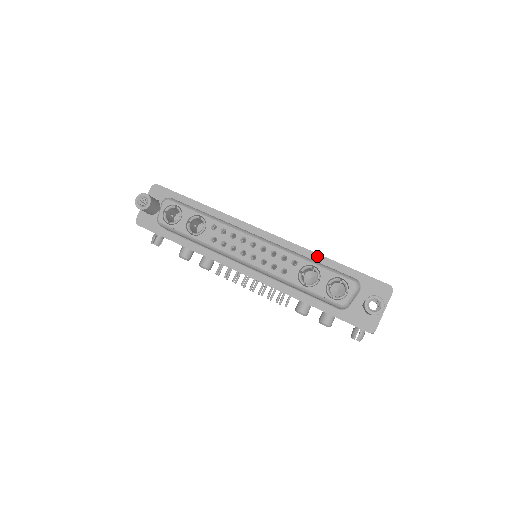
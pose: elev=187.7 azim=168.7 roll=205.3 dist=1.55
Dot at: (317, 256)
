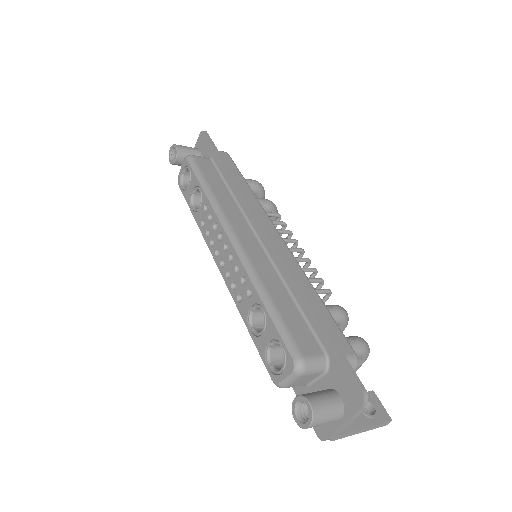
Dot at: (298, 291)
